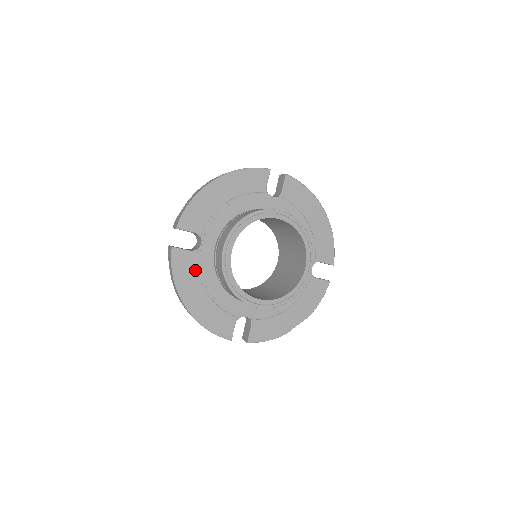
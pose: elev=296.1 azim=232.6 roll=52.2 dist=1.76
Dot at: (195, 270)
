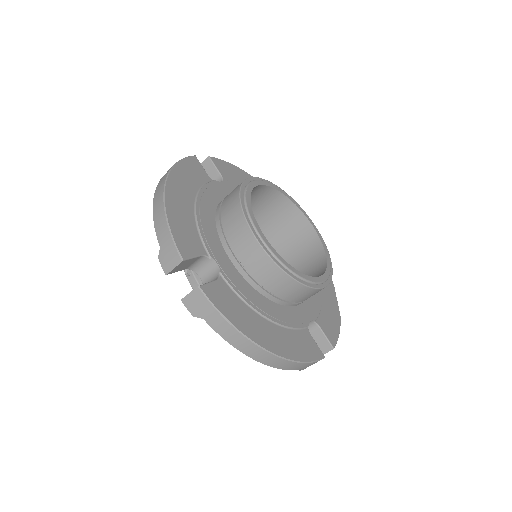
Dot at: (239, 300)
